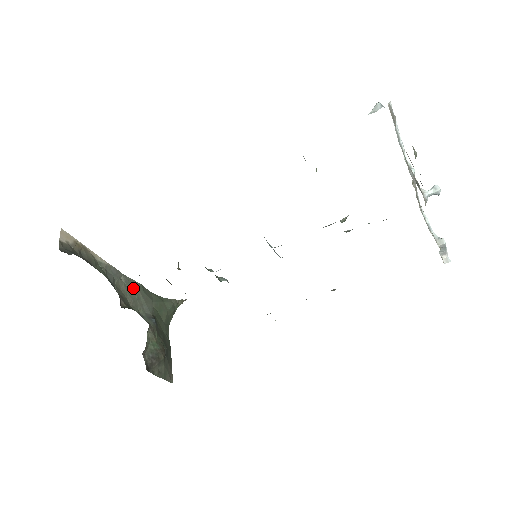
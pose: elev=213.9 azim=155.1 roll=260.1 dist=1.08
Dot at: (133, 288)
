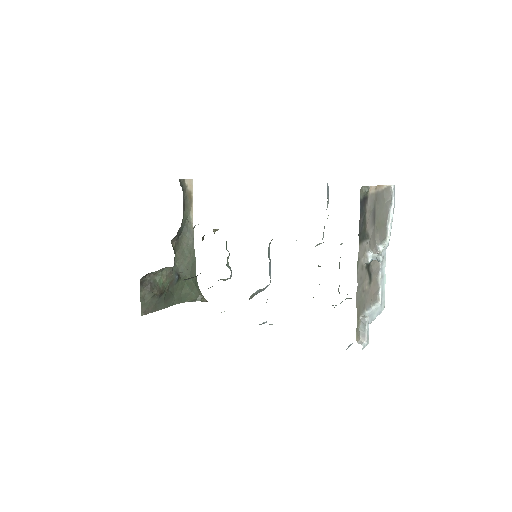
Dot at: (189, 253)
